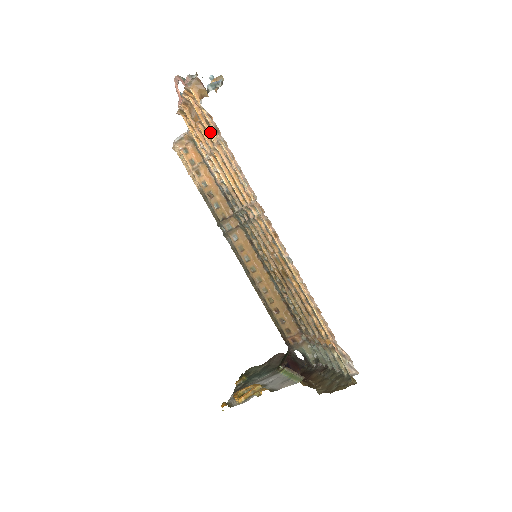
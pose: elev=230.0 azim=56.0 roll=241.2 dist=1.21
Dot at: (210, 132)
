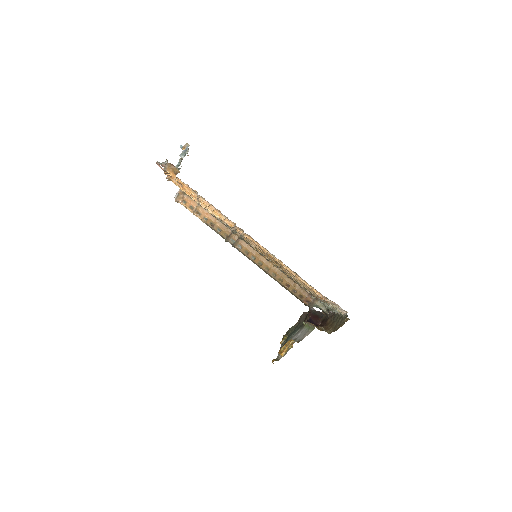
Dot at: (191, 191)
